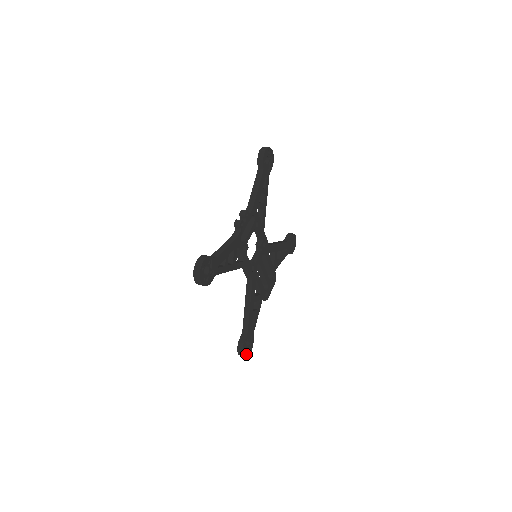
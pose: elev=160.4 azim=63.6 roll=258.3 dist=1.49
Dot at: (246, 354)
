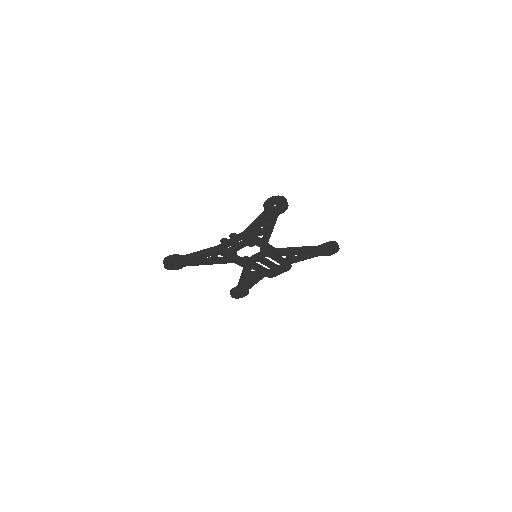
Dot at: (237, 297)
